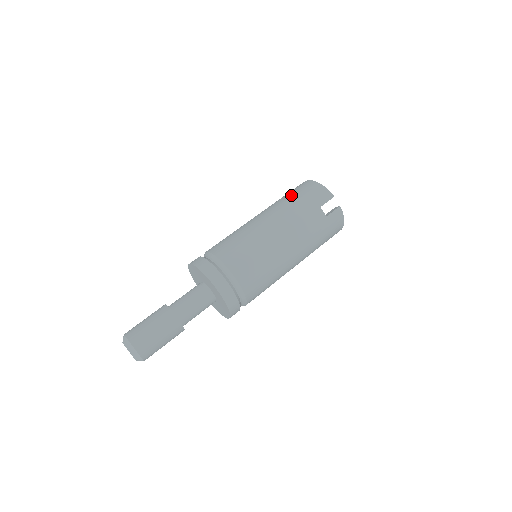
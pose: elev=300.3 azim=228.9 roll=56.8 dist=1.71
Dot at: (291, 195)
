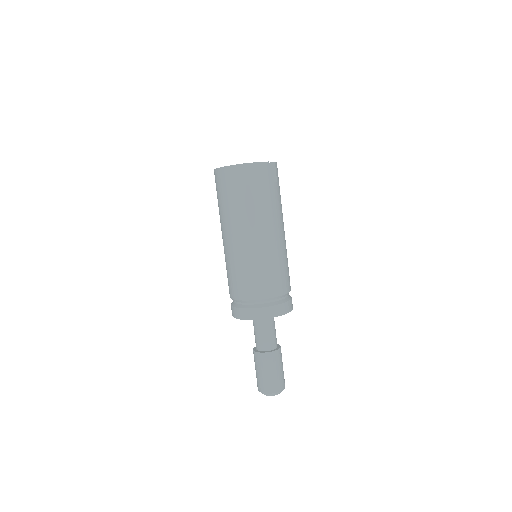
Dot at: (242, 196)
